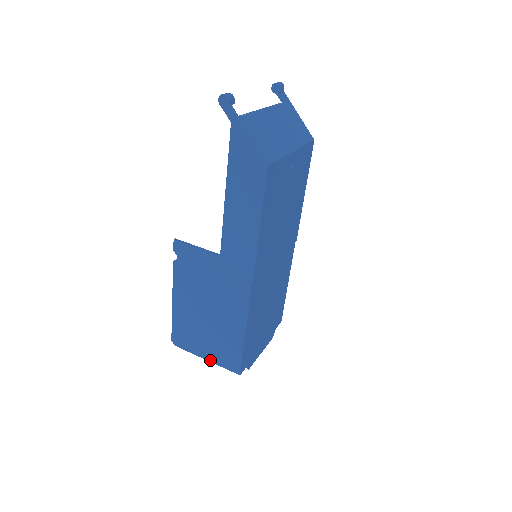
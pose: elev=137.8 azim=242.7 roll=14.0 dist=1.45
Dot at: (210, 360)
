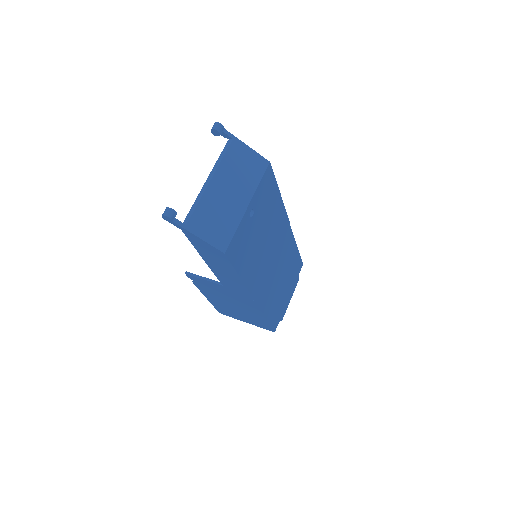
Dot at: occluded
